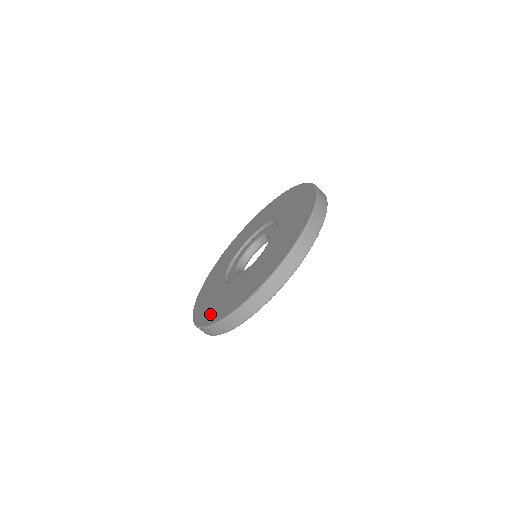
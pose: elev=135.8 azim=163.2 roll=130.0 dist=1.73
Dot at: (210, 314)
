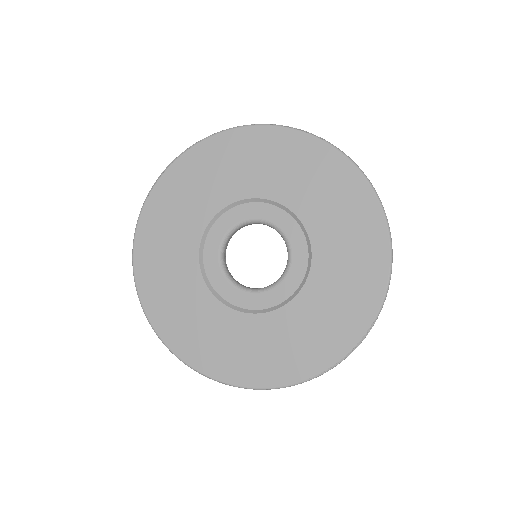
Dot at: (242, 367)
